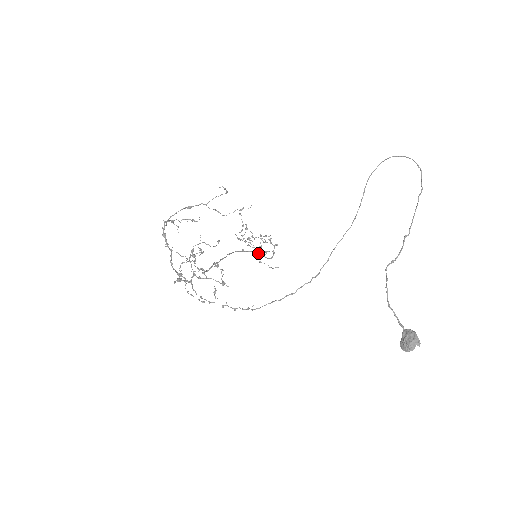
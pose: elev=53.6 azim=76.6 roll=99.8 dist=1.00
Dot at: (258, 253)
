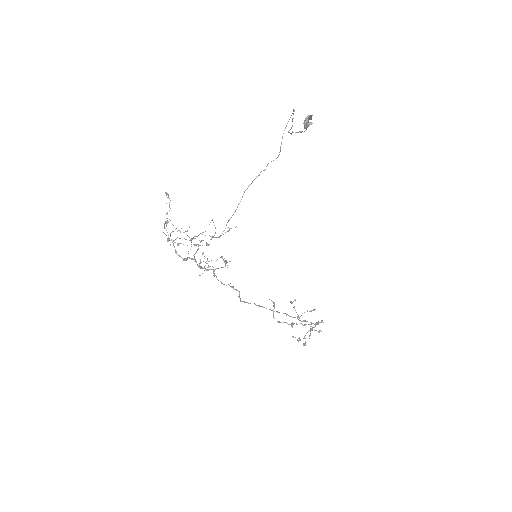
Dot at: occluded
